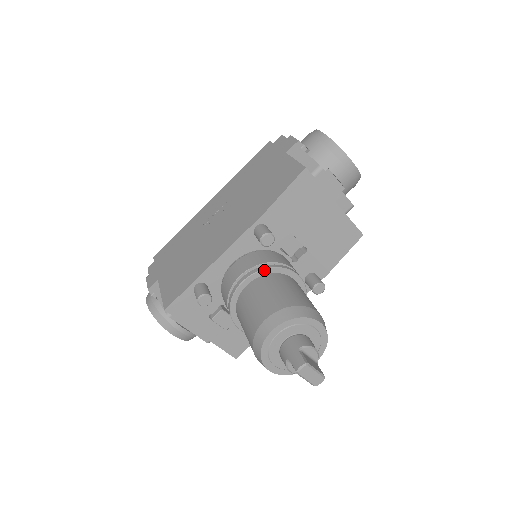
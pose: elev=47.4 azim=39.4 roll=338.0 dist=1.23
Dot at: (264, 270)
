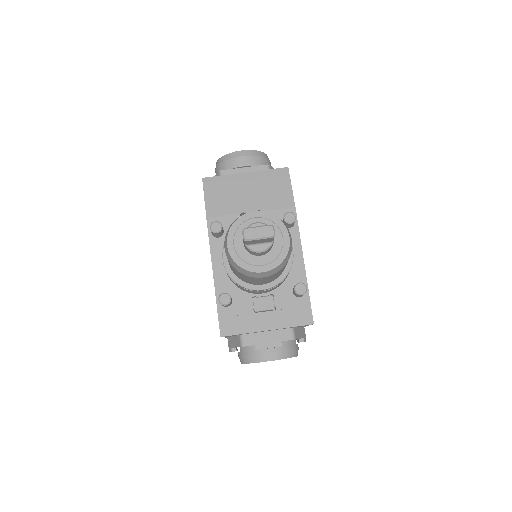
Dot at: occluded
